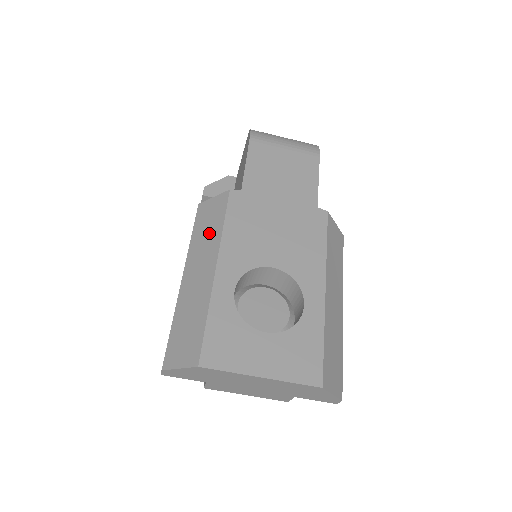
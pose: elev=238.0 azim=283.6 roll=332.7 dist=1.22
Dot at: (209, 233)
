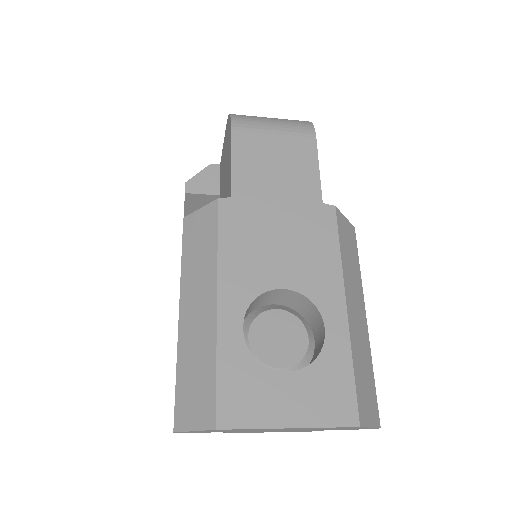
Dot at: (202, 256)
